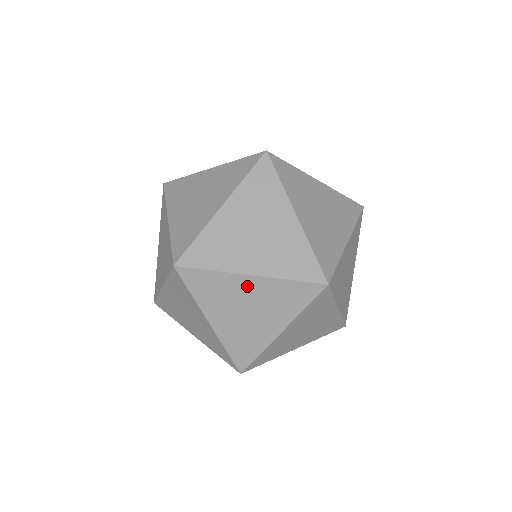
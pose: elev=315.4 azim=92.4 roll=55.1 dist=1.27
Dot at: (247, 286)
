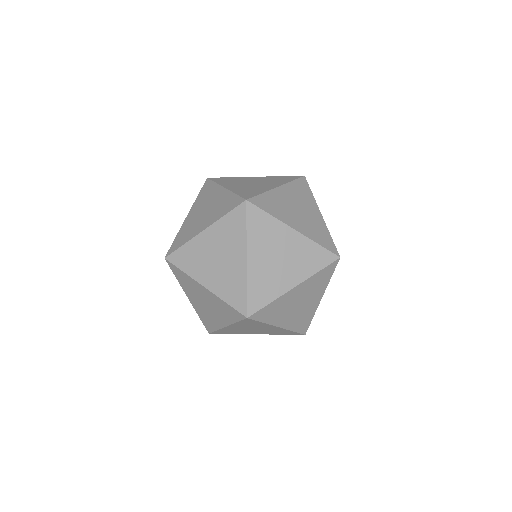
Dot at: (253, 179)
